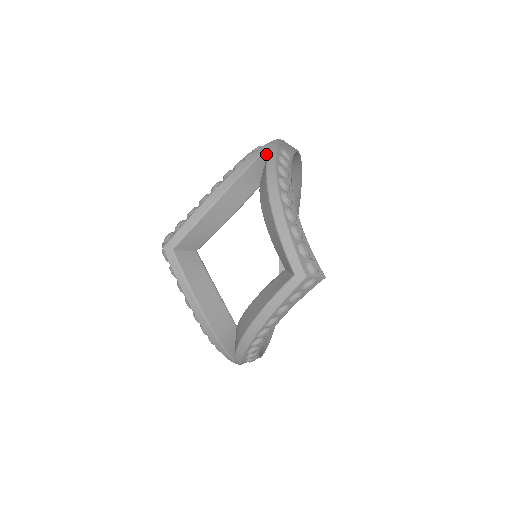
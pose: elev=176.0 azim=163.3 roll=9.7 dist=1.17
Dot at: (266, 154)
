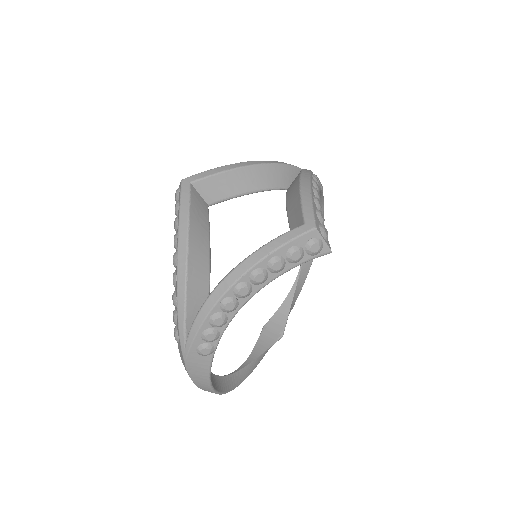
Dot at: occluded
